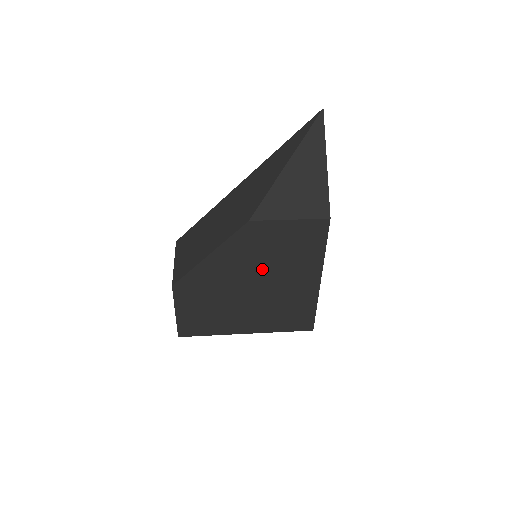
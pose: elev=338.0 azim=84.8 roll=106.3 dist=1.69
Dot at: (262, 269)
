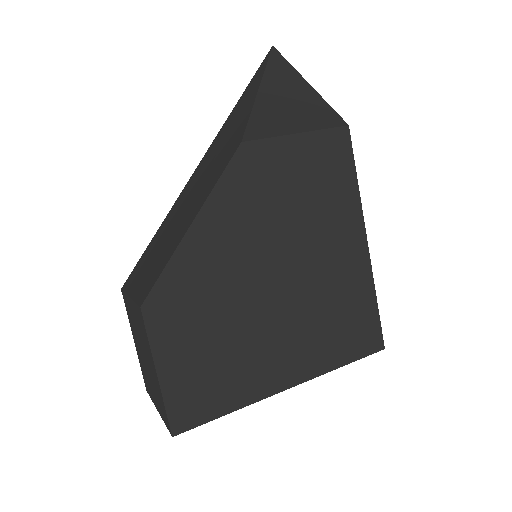
Dot at: (282, 236)
